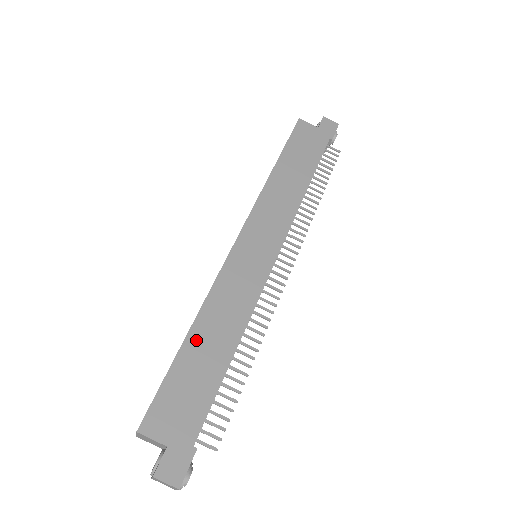
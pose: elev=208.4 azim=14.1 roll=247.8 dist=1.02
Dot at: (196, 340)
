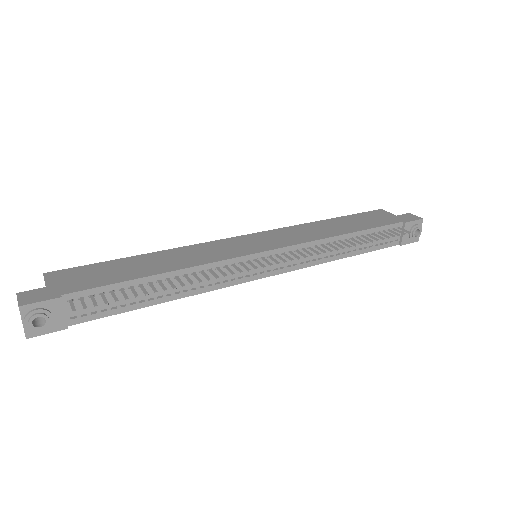
Dot at: (144, 258)
